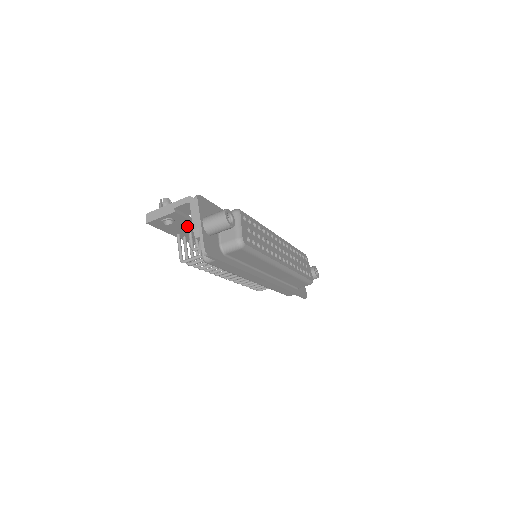
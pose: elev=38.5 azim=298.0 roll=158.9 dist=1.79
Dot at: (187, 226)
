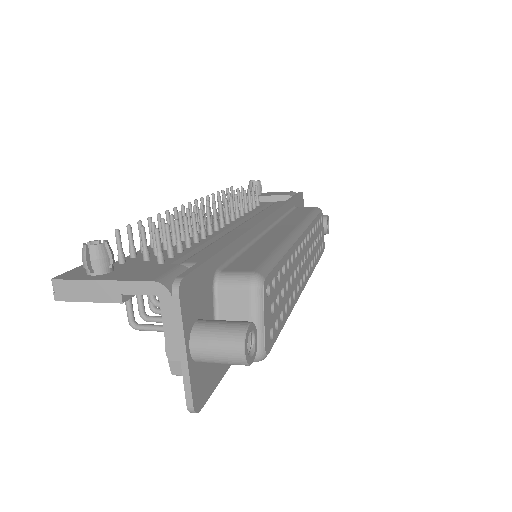
Dot at: occluded
